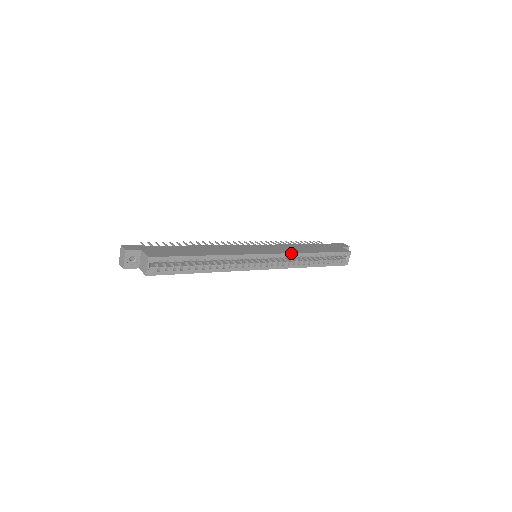
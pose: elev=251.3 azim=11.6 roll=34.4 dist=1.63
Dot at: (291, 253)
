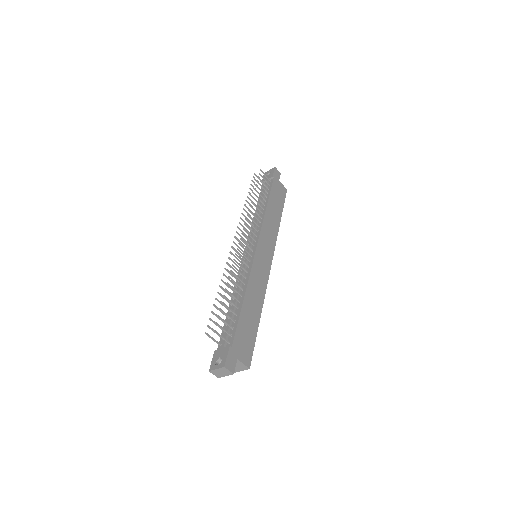
Dot at: occluded
